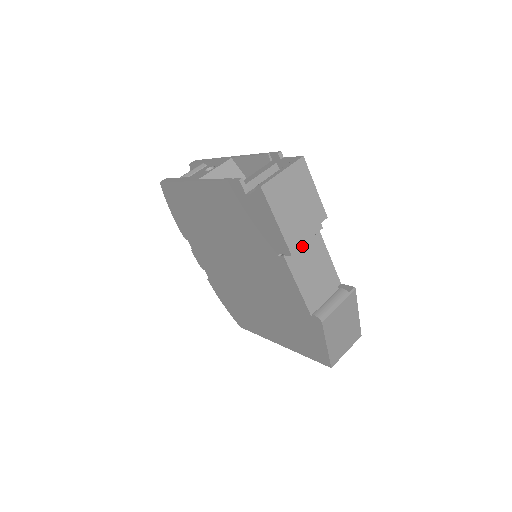
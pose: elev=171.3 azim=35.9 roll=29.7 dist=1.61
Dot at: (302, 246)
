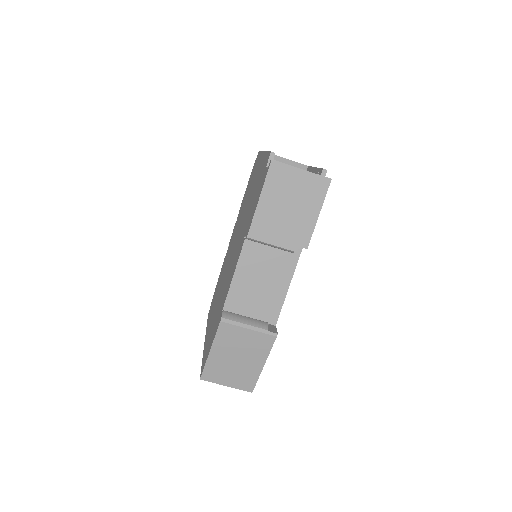
Dot at: (268, 250)
